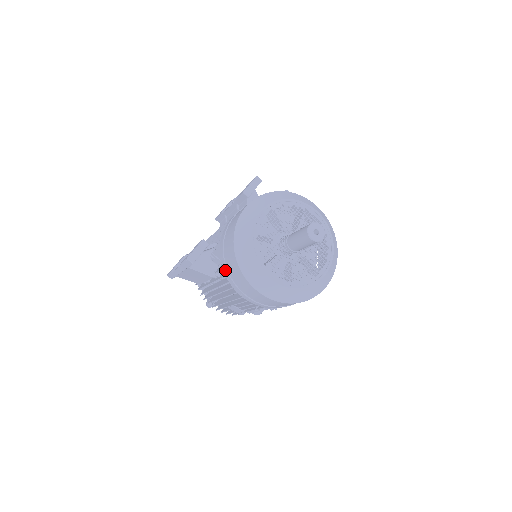
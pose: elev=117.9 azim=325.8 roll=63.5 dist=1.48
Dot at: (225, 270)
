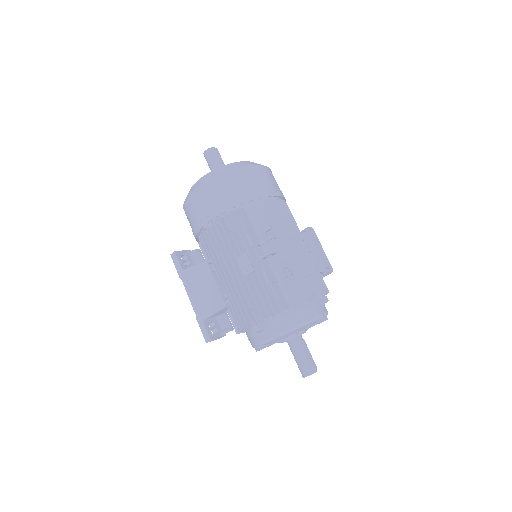
Dot at: (195, 230)
